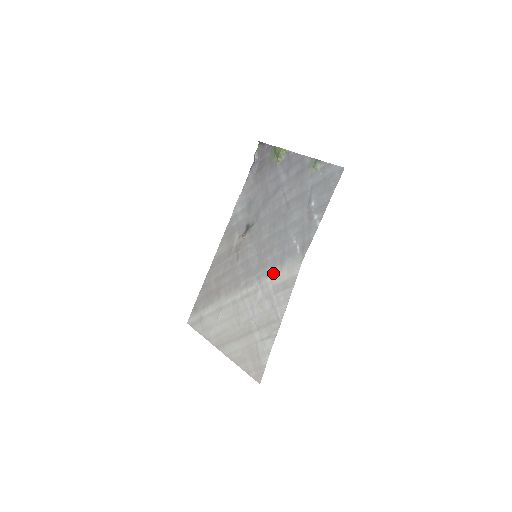
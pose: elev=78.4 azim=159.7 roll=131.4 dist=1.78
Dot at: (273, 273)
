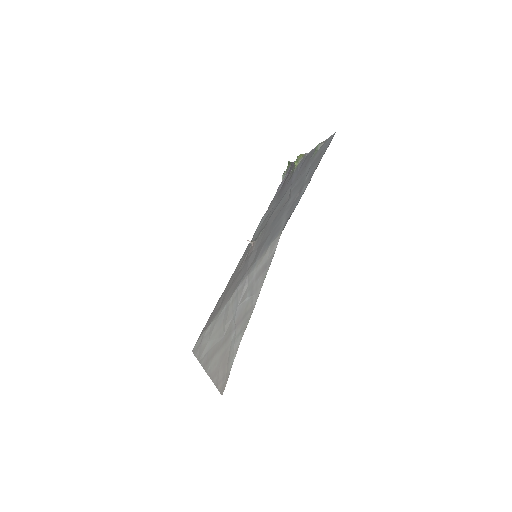
Dot at: (259, 260)
